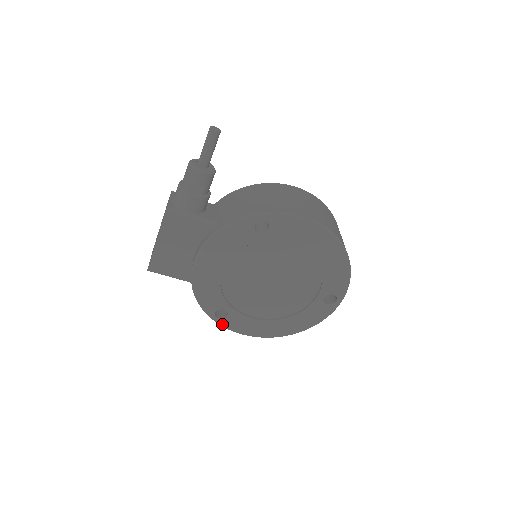
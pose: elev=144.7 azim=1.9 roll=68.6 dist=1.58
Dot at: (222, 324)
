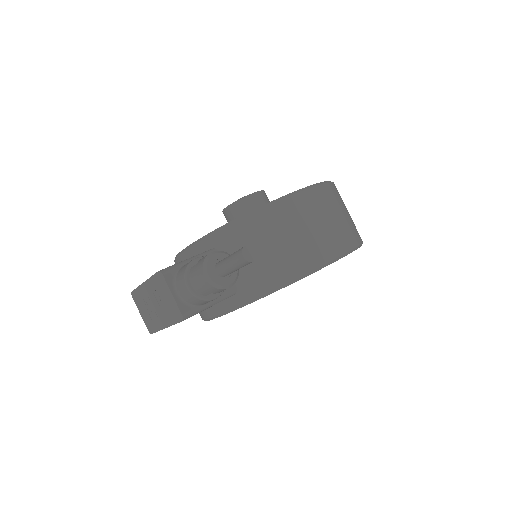
Dot at: occluded
